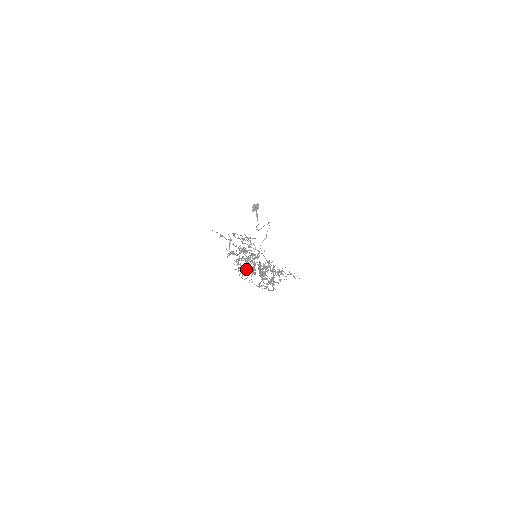
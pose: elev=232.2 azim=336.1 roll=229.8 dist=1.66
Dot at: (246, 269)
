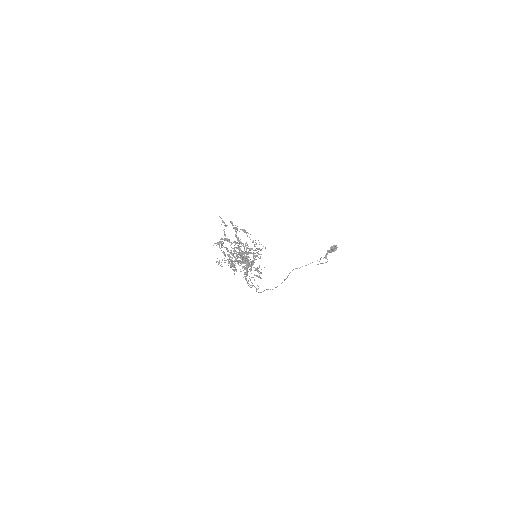
Dot at: occluded
